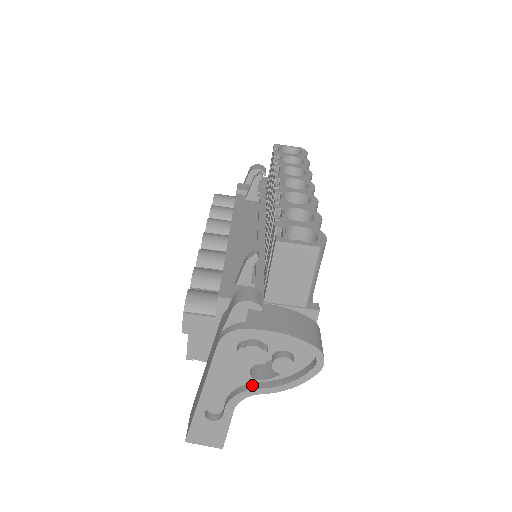
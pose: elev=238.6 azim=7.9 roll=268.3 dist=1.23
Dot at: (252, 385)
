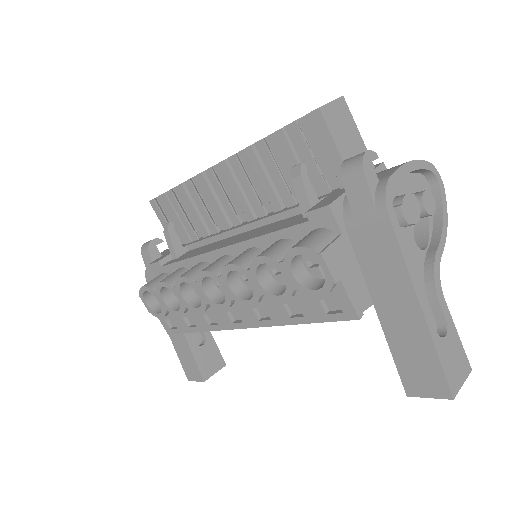
Dot at: (429, 256)
